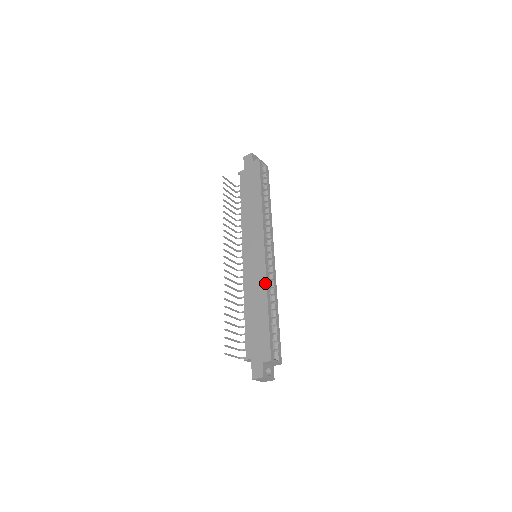
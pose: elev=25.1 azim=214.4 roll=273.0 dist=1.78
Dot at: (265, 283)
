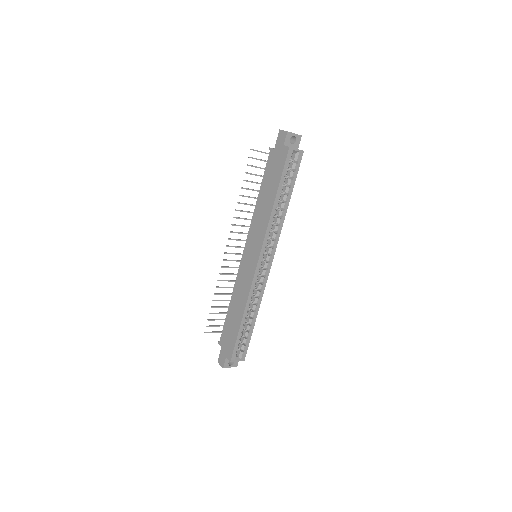
Dot at: (247, 296)
